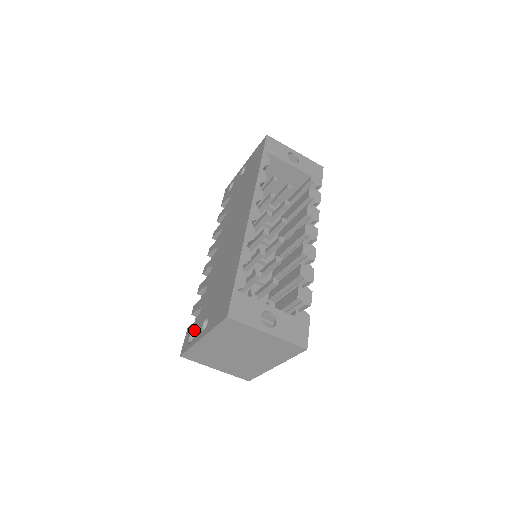
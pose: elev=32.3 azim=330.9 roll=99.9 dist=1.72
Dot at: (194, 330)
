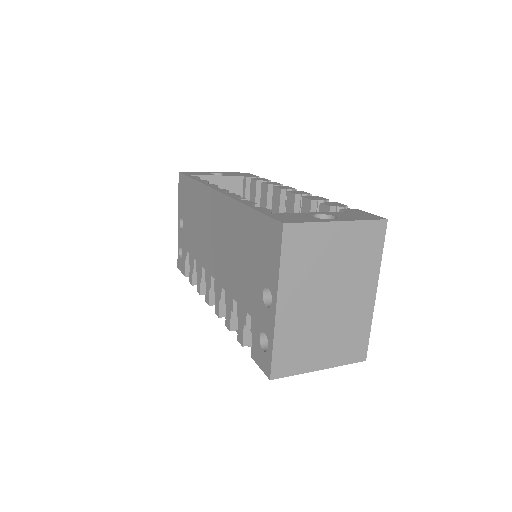
Dot at: (260, 332)
